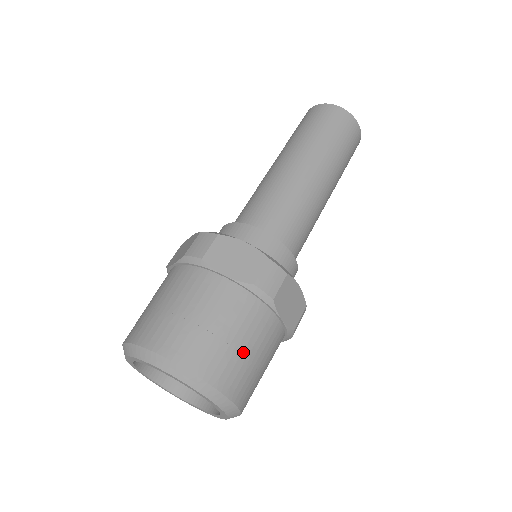
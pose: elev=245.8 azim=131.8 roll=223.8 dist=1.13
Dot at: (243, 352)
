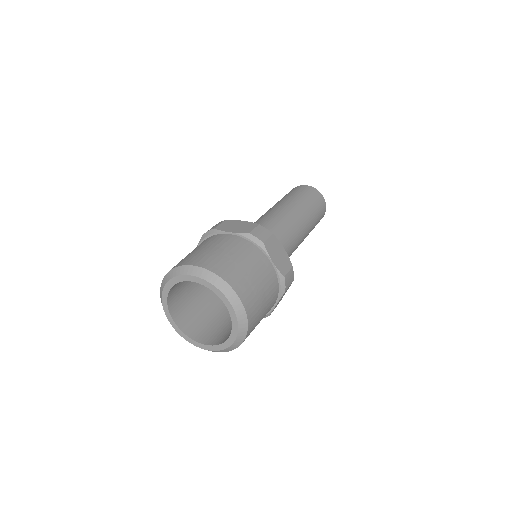
Dot at: (244, 268)
